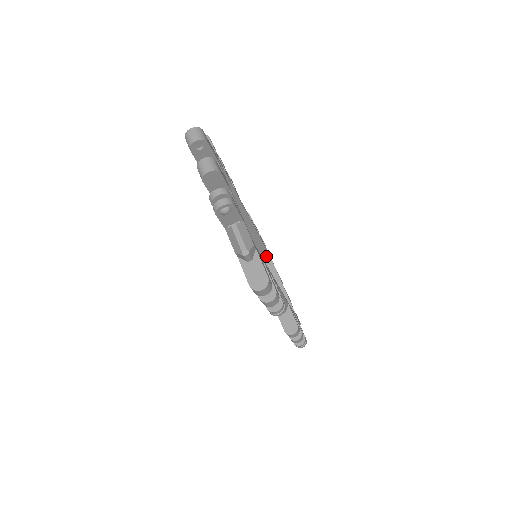
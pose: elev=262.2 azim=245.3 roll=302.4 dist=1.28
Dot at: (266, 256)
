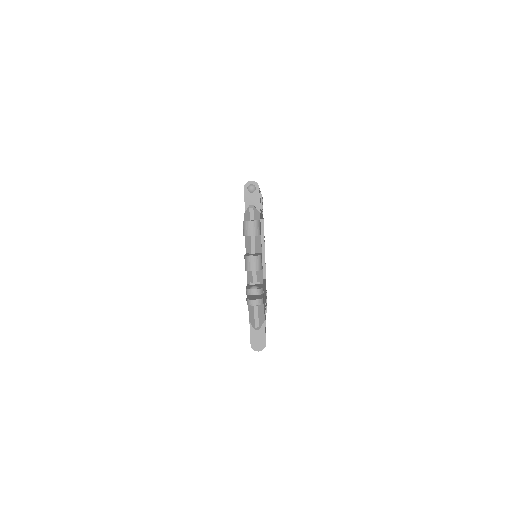
Dot at: occluded
